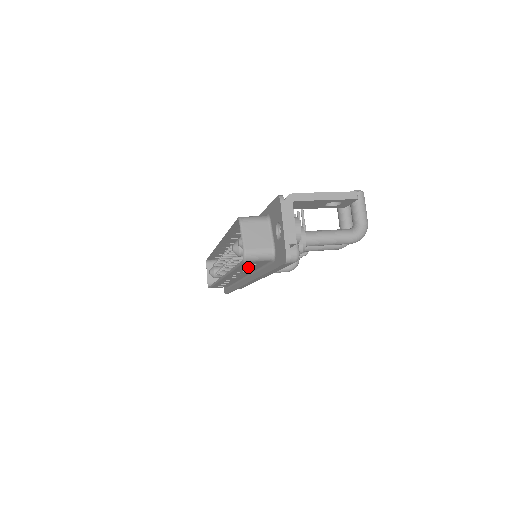
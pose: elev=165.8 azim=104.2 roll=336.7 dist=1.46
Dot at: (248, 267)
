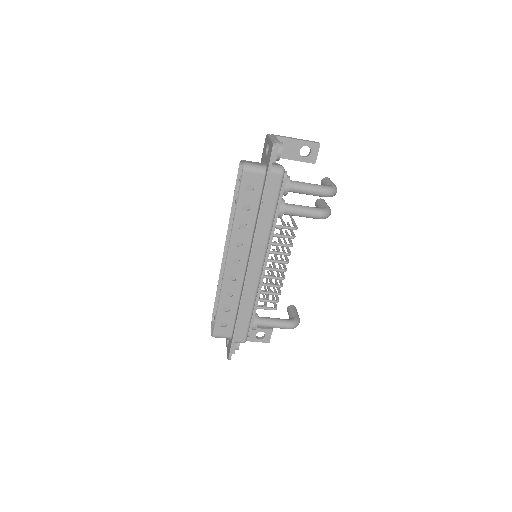
Dot at: (247, 202)
